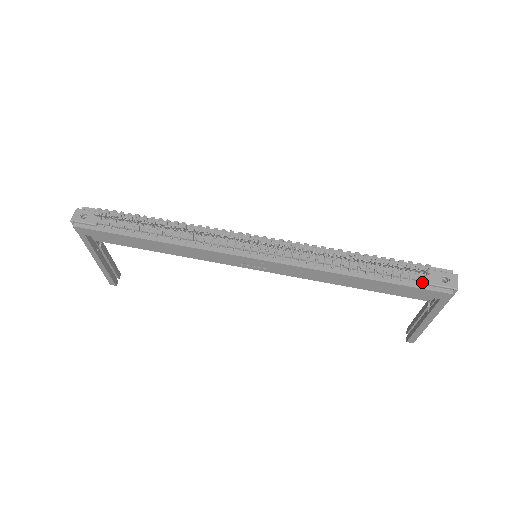
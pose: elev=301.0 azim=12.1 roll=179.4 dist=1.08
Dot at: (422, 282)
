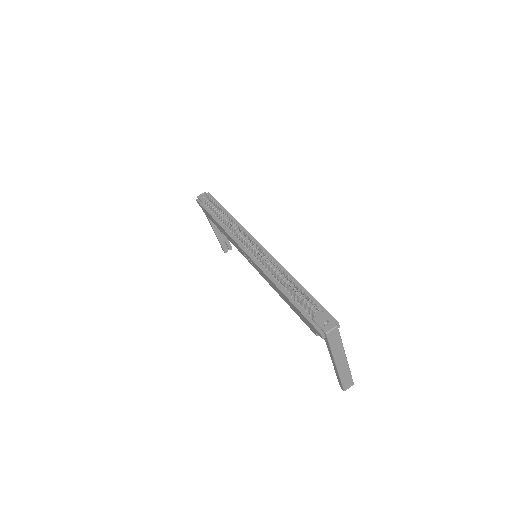
Dot at: (312, 316)
